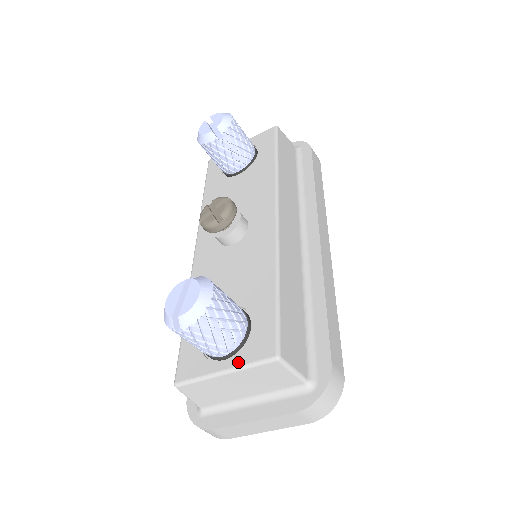
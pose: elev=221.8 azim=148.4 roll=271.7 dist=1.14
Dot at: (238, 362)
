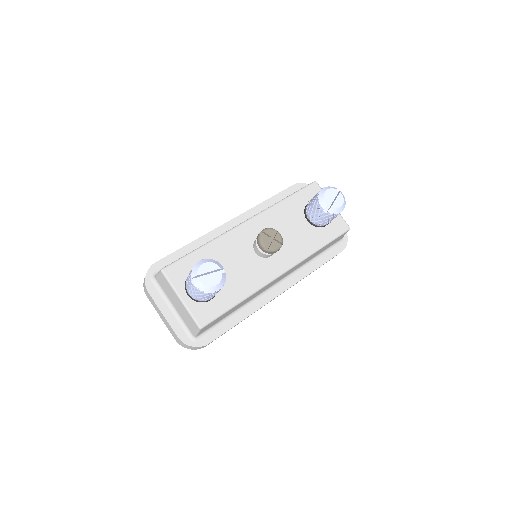
Dot at: (190, 306)
